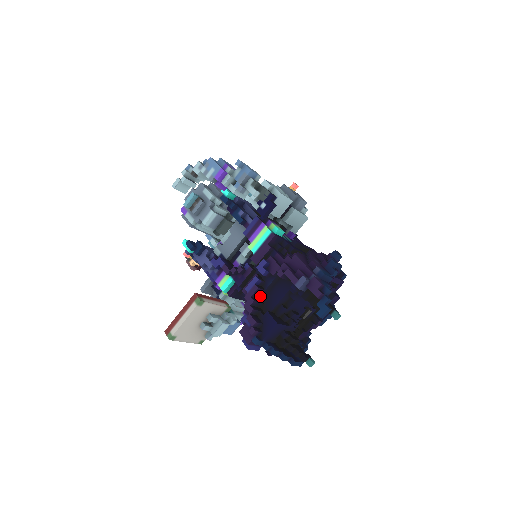
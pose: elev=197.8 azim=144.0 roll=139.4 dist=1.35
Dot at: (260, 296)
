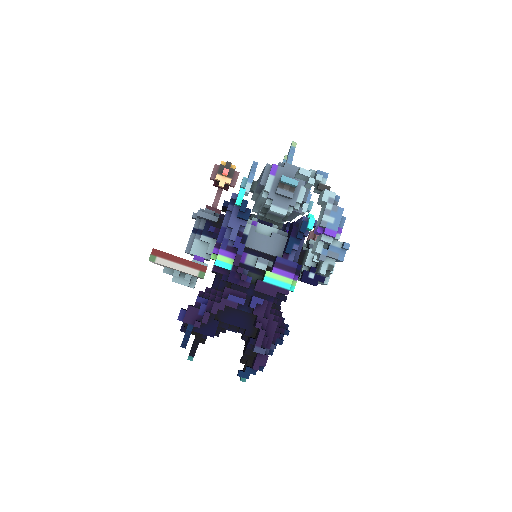
Dot at: occluded
